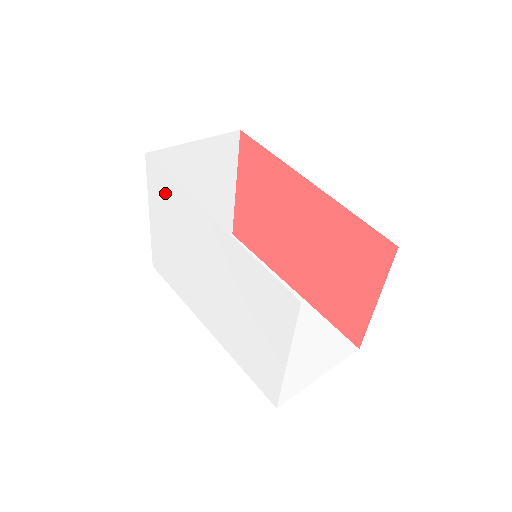
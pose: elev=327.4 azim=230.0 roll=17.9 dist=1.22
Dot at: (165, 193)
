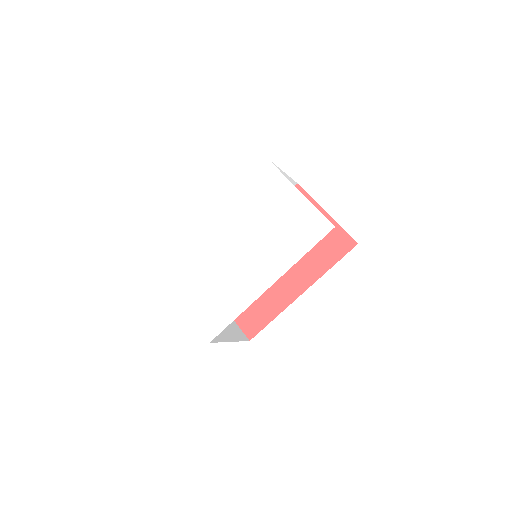
Dot at: (179, 261)
